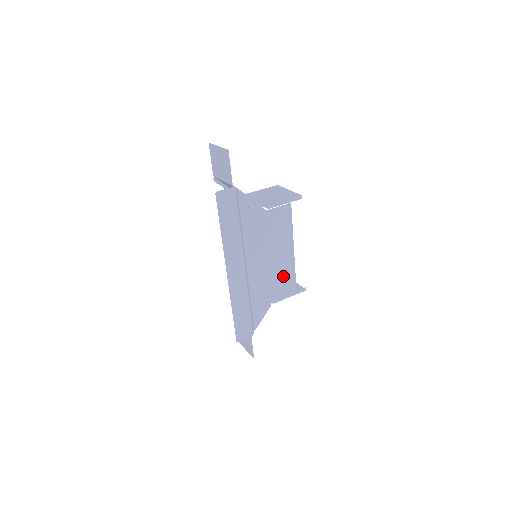
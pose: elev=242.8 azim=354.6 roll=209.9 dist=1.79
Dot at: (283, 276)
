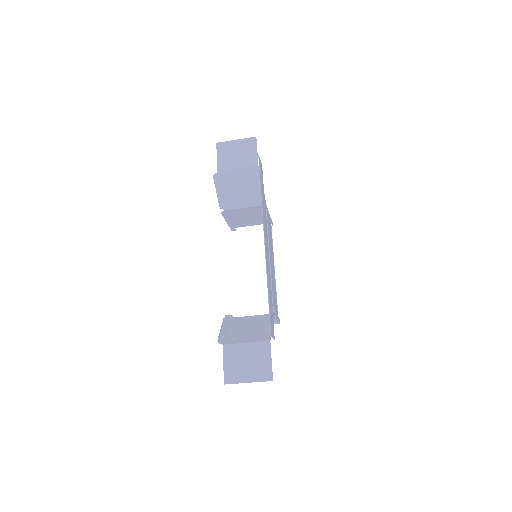
Dot at: (274, 289)
